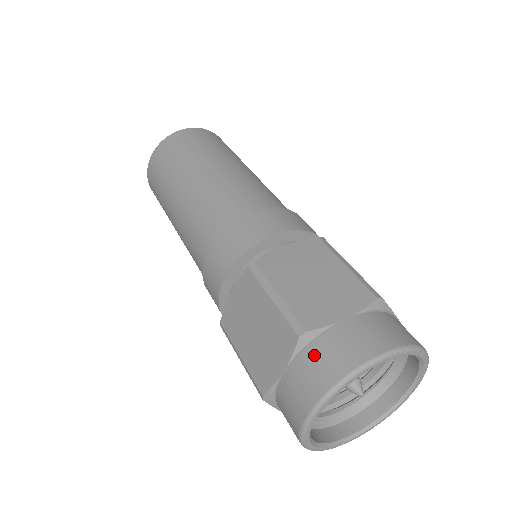
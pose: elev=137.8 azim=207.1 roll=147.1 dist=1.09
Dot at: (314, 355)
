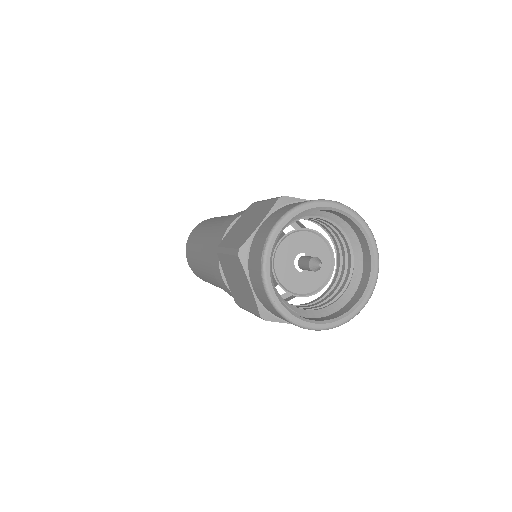
Dot at: (287, 206)
